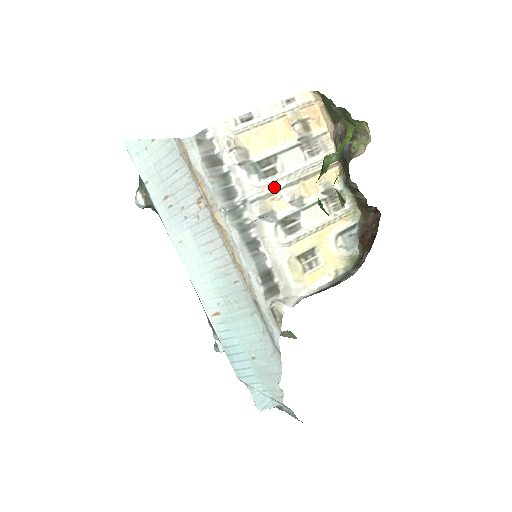
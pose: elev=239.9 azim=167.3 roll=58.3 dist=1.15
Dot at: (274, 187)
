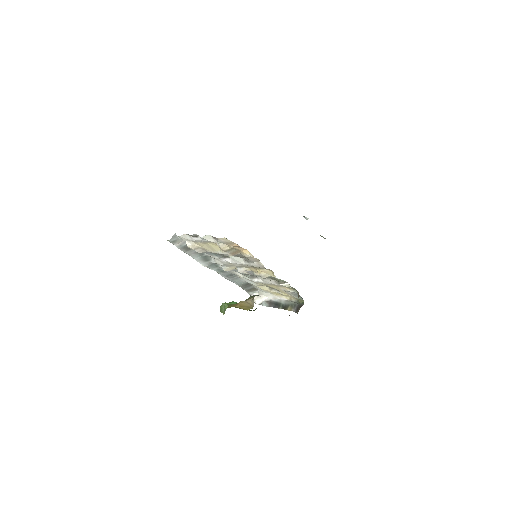
Dot at: (230, 264)
